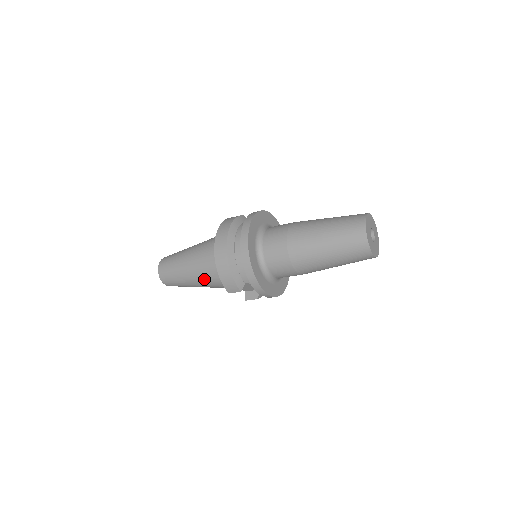
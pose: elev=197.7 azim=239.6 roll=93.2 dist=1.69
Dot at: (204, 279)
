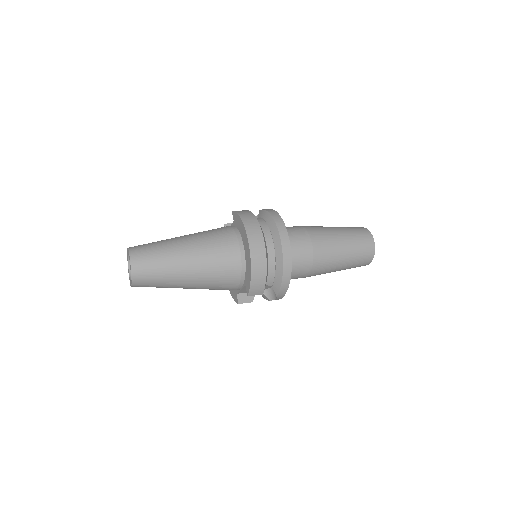
Dot at: (208, 279)
